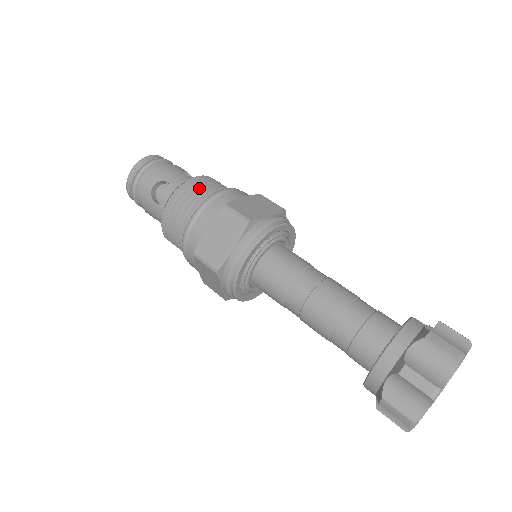
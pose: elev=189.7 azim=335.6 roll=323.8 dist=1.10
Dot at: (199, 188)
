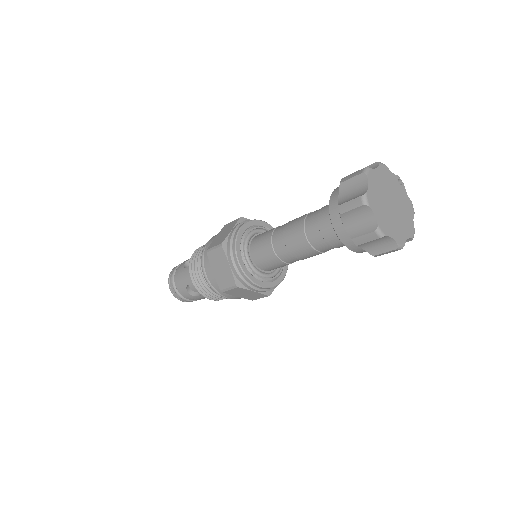
Dot at: occluded
